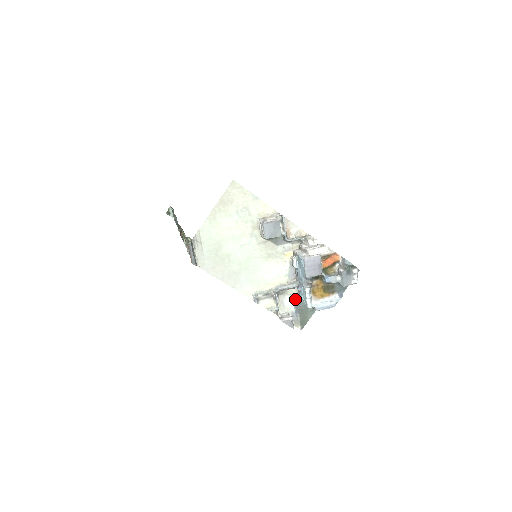
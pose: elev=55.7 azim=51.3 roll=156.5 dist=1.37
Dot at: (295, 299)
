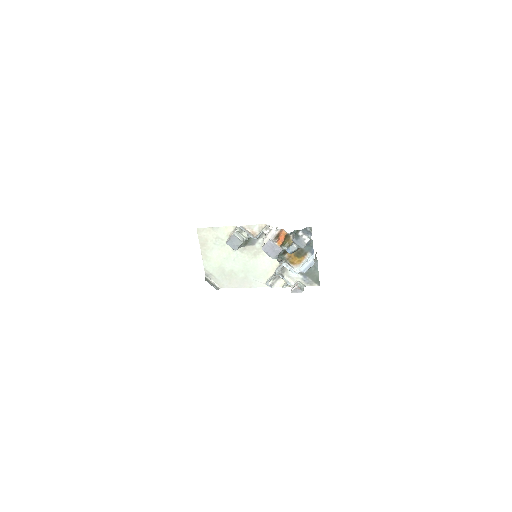
Dot at: occluded
